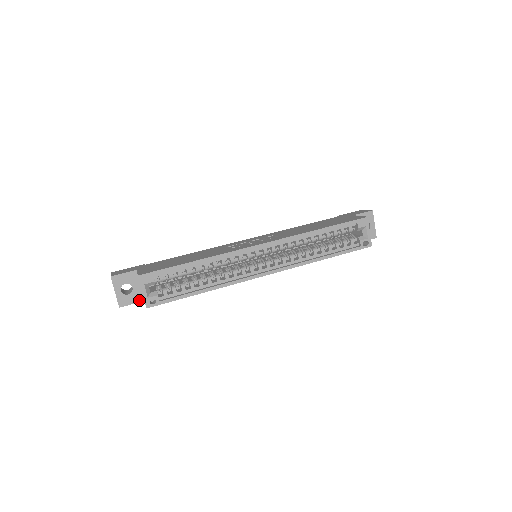
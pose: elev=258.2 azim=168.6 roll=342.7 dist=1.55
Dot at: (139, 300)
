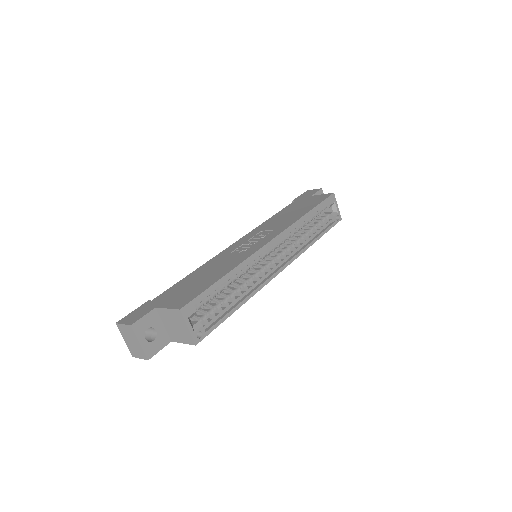
Dot at: (166, 343)
